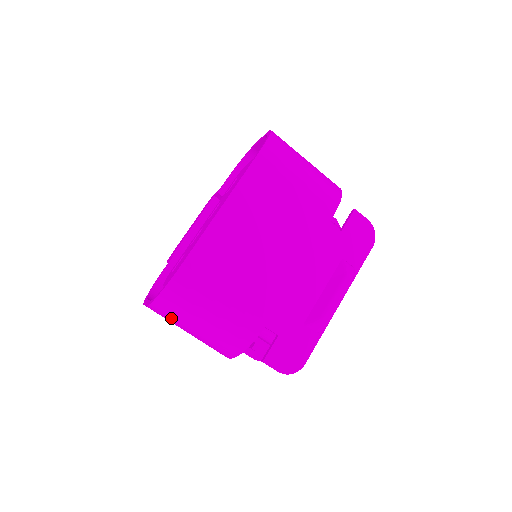
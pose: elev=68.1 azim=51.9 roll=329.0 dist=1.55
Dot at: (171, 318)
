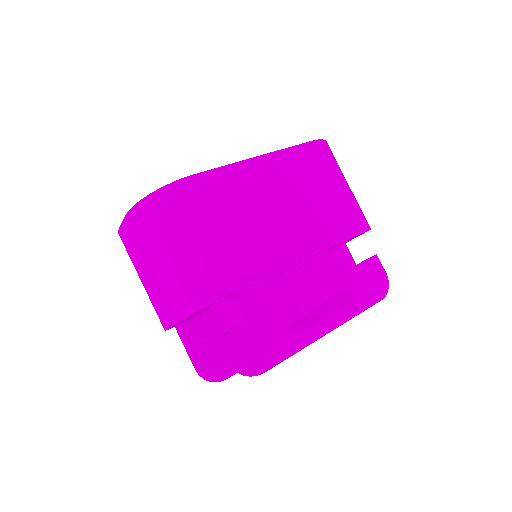
Dot at: (146, 233)
